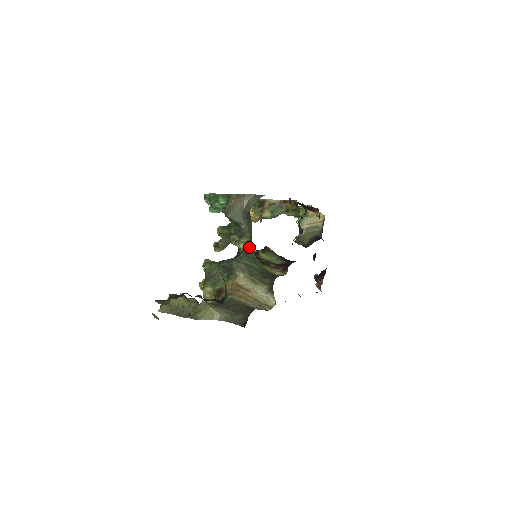
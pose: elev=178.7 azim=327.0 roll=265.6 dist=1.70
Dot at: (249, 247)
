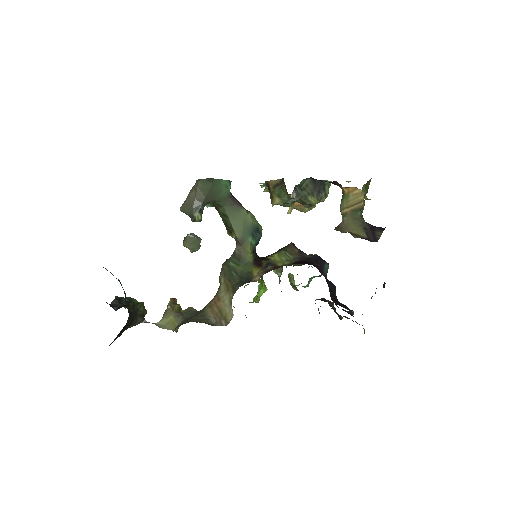
Dot at: (239, 245)
